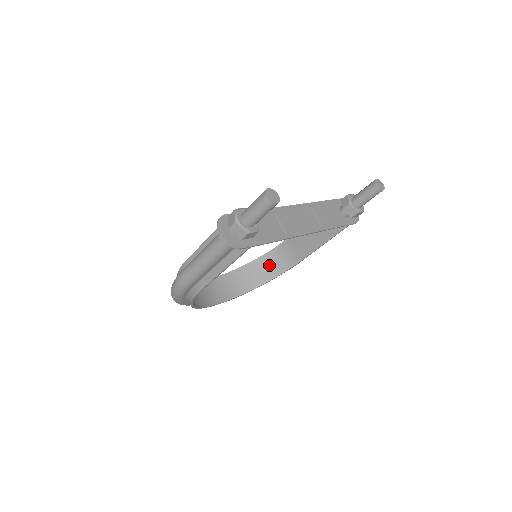
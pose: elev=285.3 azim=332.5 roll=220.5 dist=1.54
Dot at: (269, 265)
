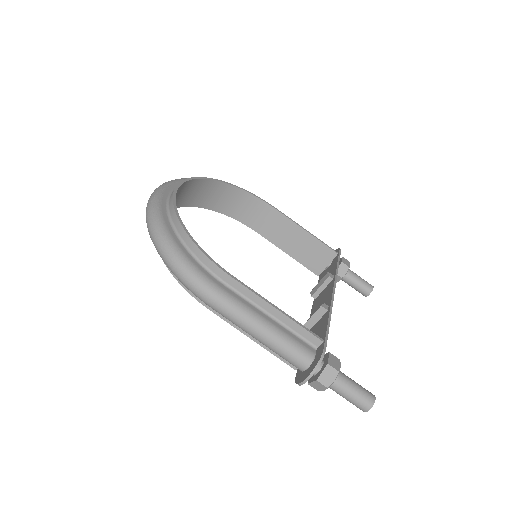
Dot at: (233, 201)
